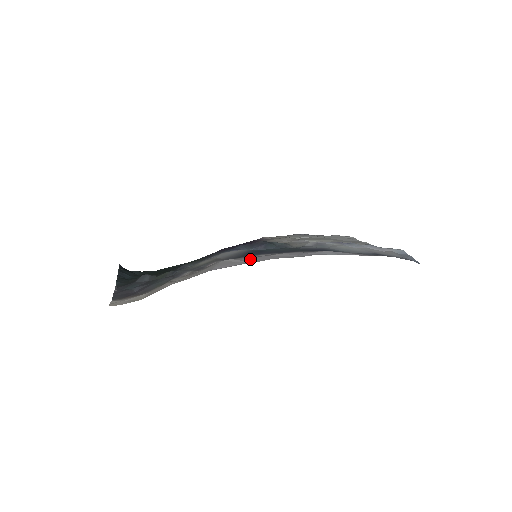
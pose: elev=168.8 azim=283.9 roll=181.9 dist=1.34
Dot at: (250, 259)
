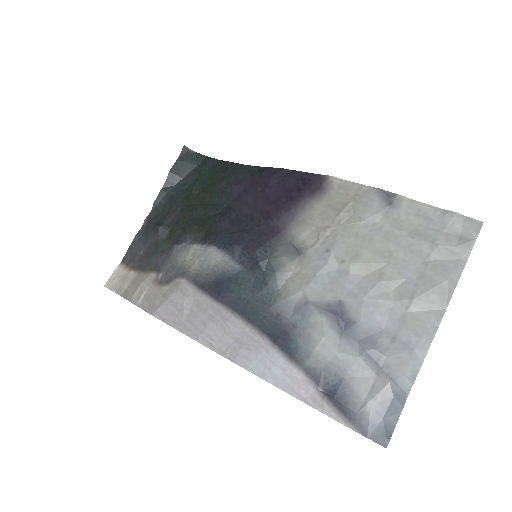
Dot at: (193, 313)
